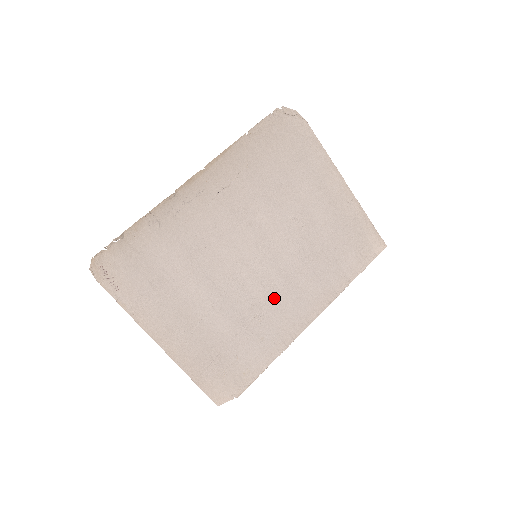
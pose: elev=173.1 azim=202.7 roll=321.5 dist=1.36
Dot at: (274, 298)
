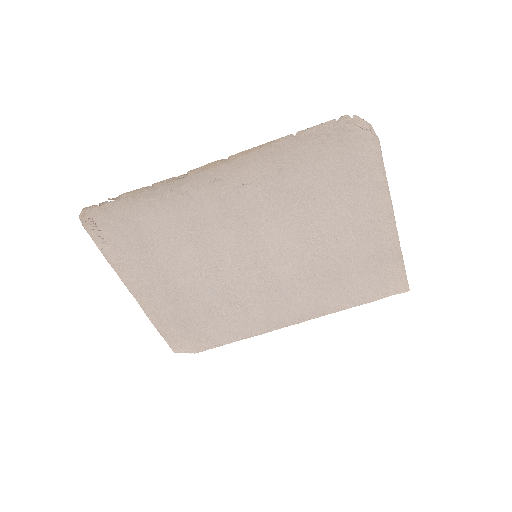
Dot at: (261, 295)
